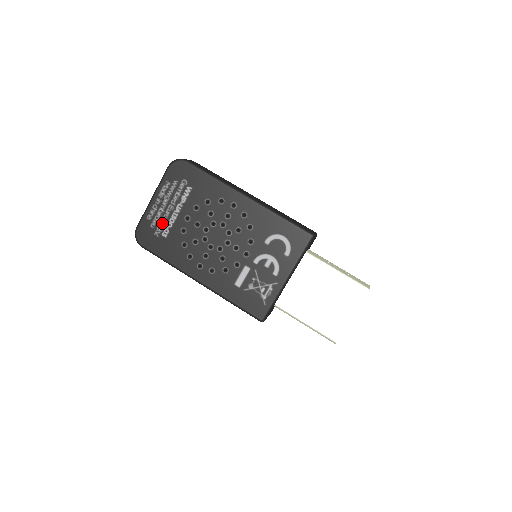
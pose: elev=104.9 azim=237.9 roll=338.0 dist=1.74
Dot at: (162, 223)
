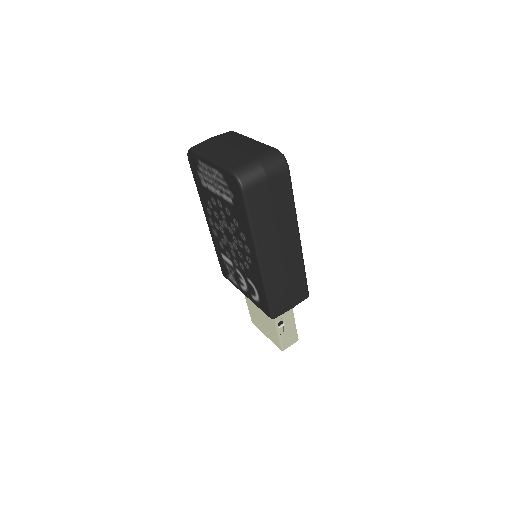
Dot at: (205, 178)
